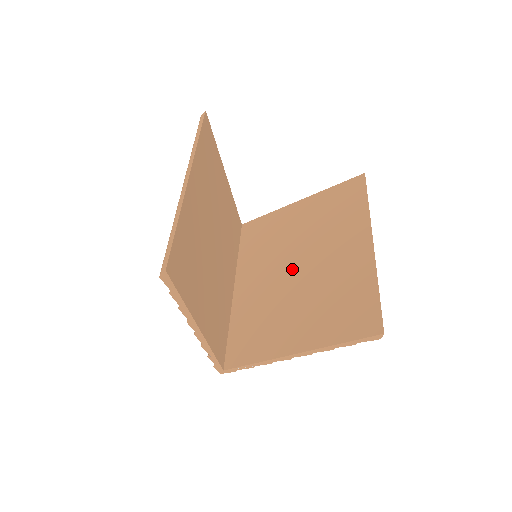
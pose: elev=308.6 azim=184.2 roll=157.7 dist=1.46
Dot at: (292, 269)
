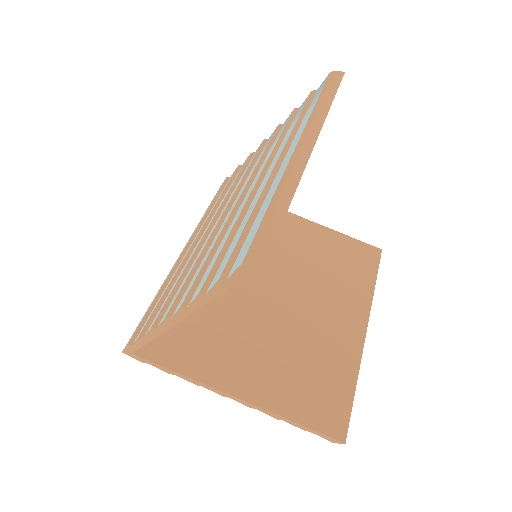
Dot at: (270, 291)
